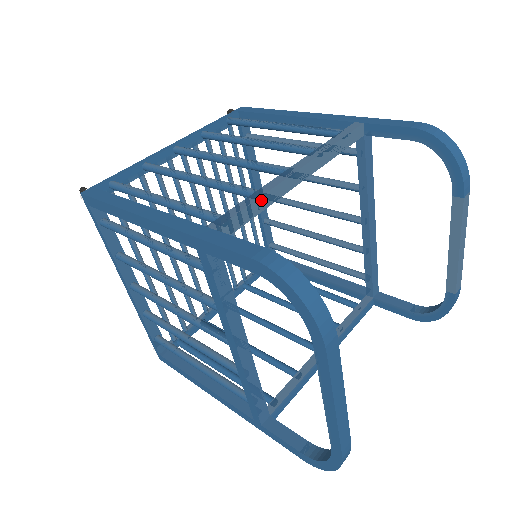
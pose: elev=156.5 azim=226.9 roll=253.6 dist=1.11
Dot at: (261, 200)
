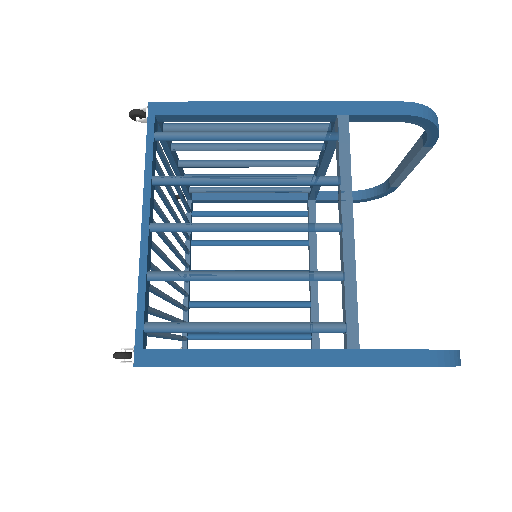
Dot at: (355, 286)
